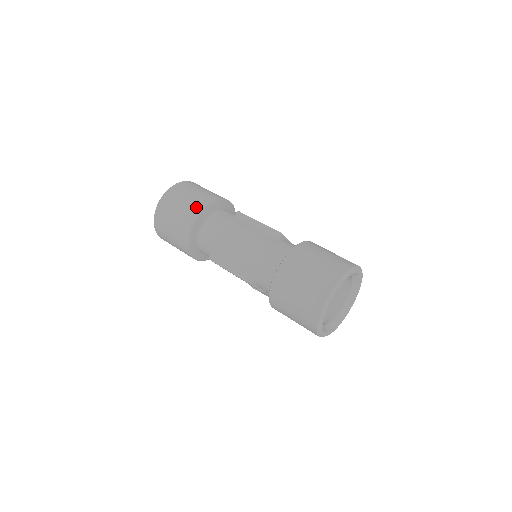
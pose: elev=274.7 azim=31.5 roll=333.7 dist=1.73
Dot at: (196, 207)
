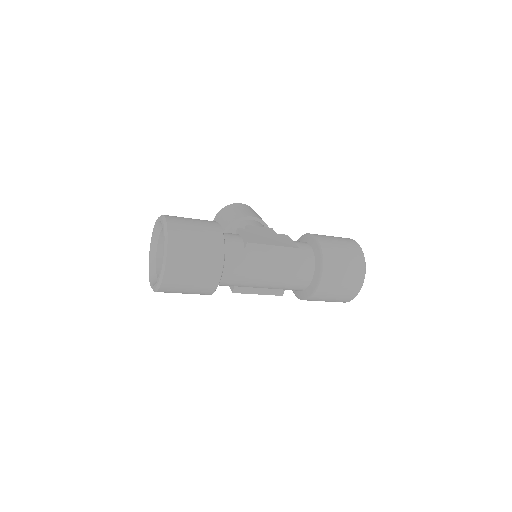
Dot at: (215, 267)
